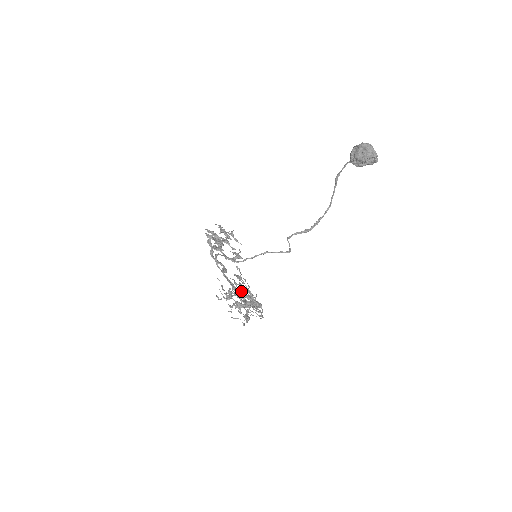
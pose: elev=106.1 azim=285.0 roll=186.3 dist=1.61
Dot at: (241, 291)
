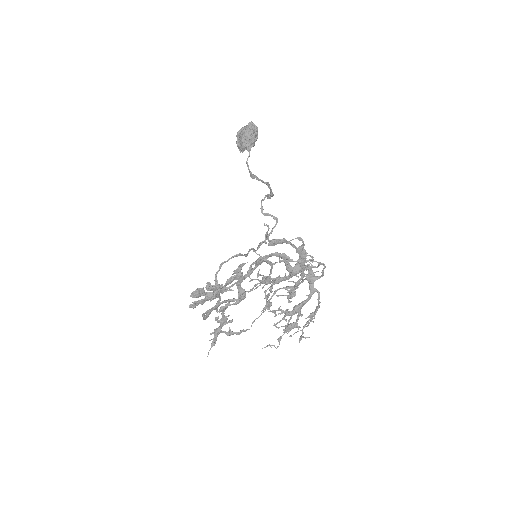
Dot at: (277, 281)
